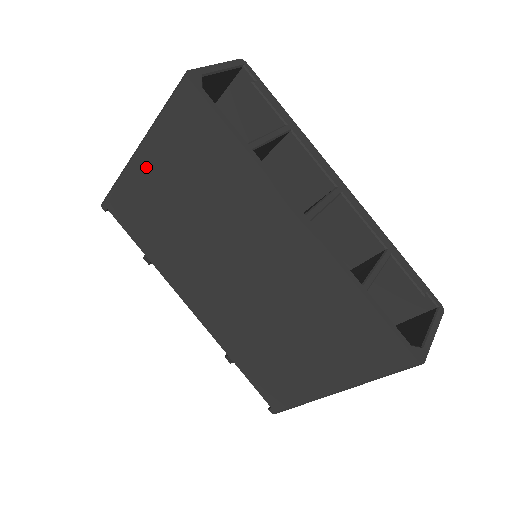
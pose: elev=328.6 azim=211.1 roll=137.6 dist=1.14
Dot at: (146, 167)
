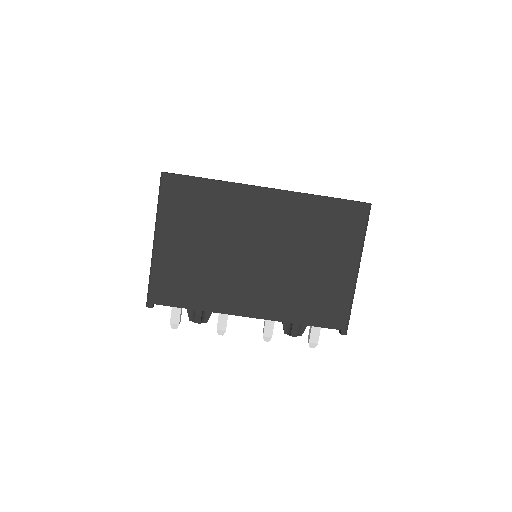
Dot at: (166, 245)
